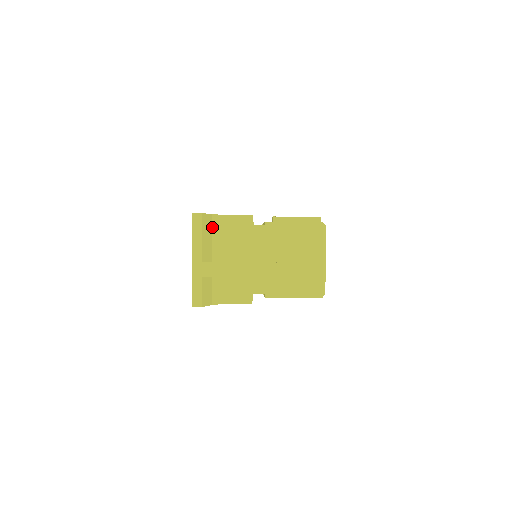
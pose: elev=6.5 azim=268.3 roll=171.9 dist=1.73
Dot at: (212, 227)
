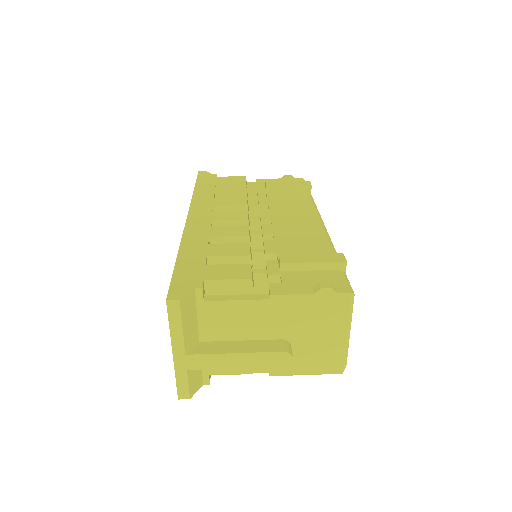
Dot at: (196, 304)
